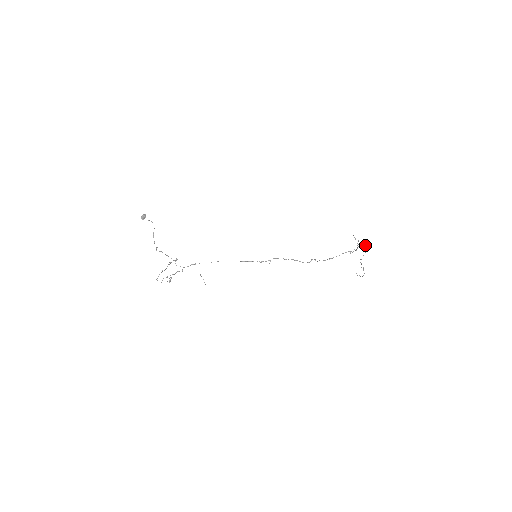
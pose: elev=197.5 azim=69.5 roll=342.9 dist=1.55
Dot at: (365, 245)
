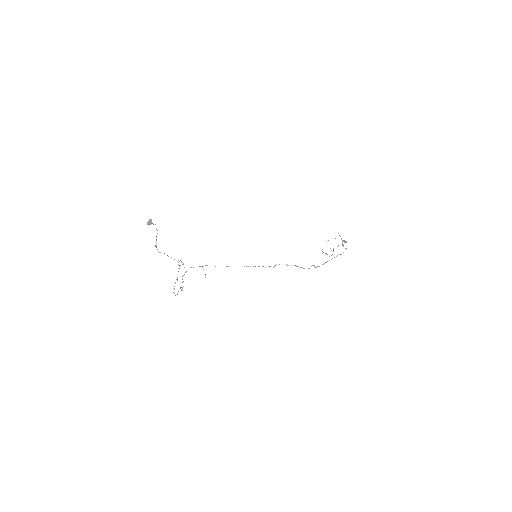
Dot at: occluded
